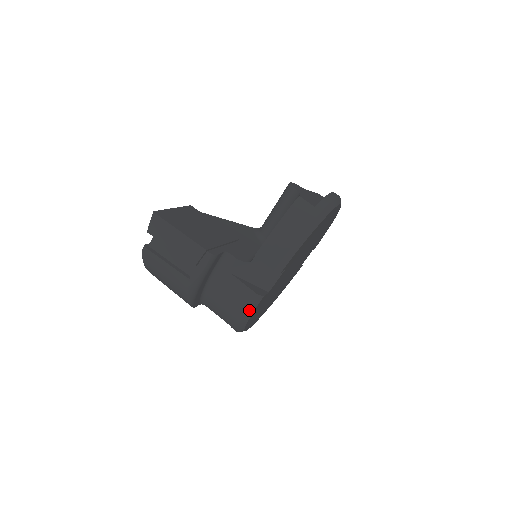
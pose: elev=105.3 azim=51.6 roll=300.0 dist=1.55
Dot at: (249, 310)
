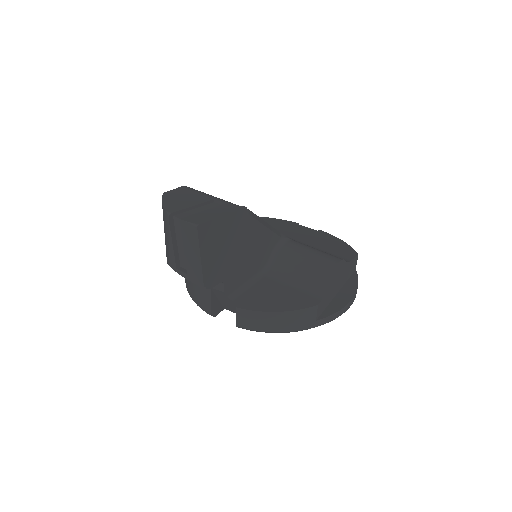
Dot at: occluded
